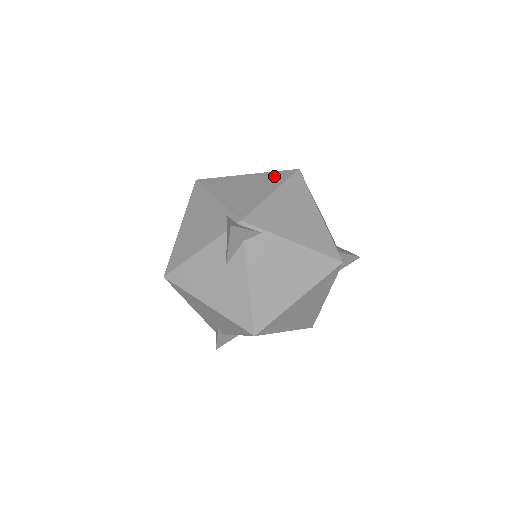
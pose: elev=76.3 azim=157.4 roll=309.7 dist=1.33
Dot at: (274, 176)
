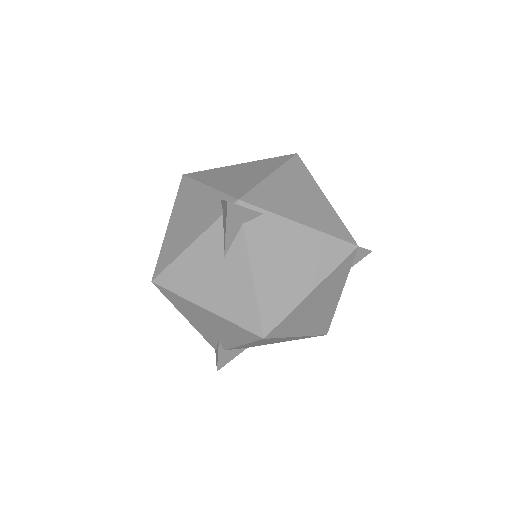
Dot at: (270, 161)
